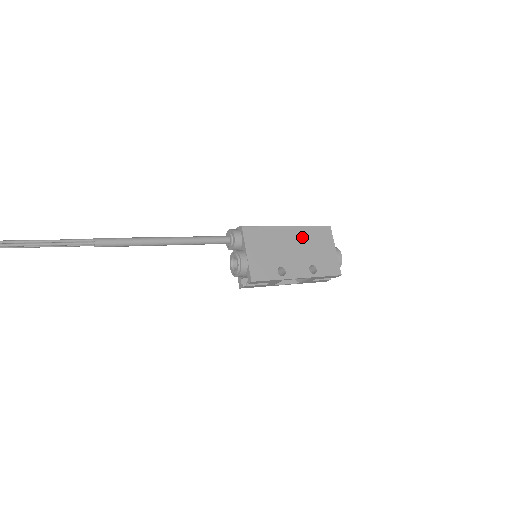
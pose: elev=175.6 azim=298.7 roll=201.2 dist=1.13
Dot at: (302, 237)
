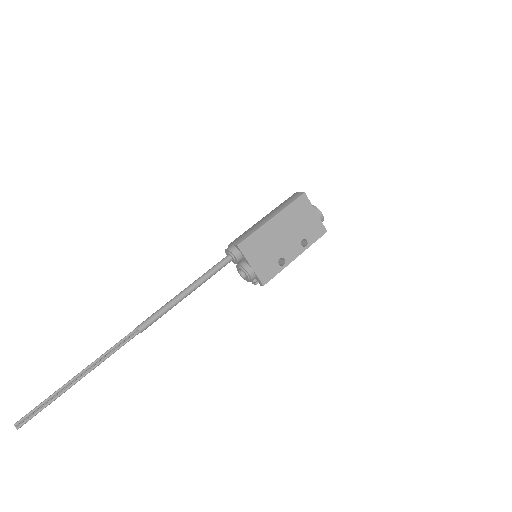
Dot at: (286, 220)
